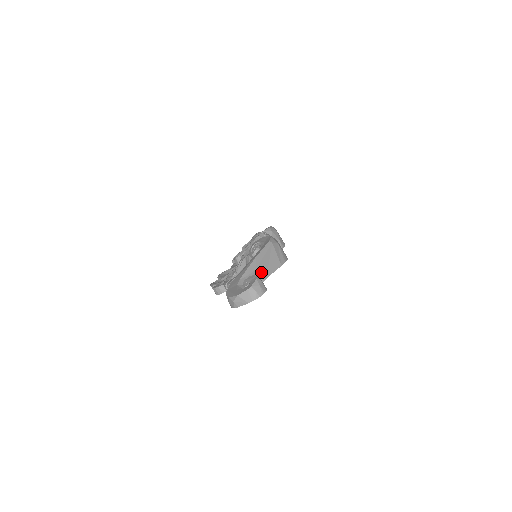
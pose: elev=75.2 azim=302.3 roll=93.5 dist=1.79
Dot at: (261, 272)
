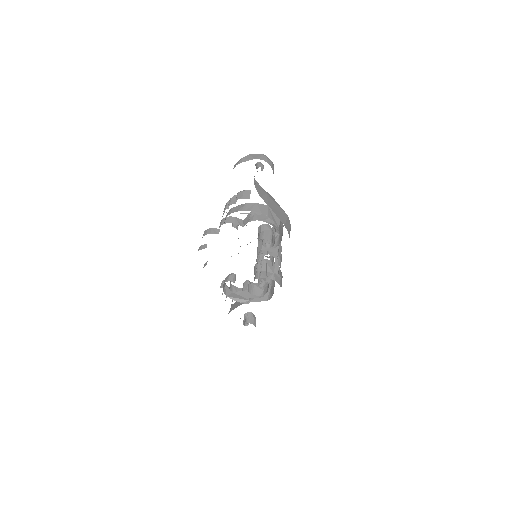
Dot at: (269, 200)
